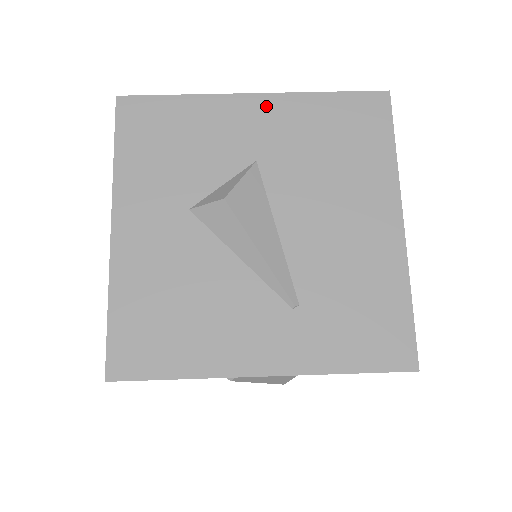
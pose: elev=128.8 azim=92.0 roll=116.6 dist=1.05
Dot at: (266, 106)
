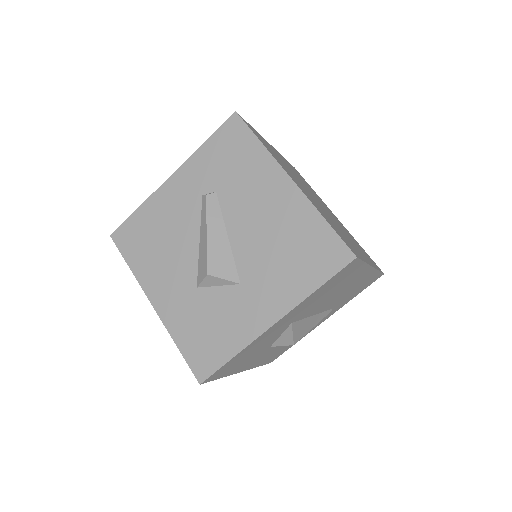
Dot at: (285, 319)
